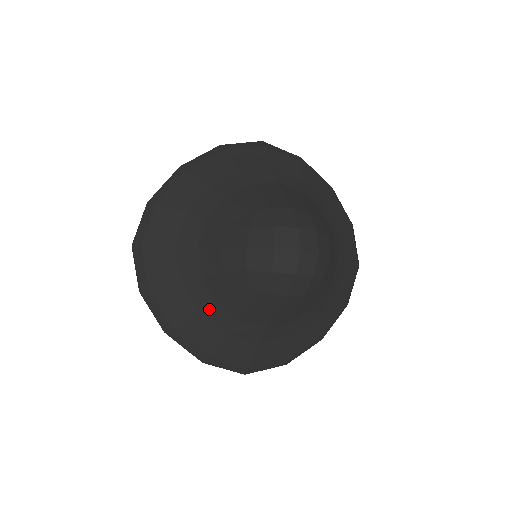
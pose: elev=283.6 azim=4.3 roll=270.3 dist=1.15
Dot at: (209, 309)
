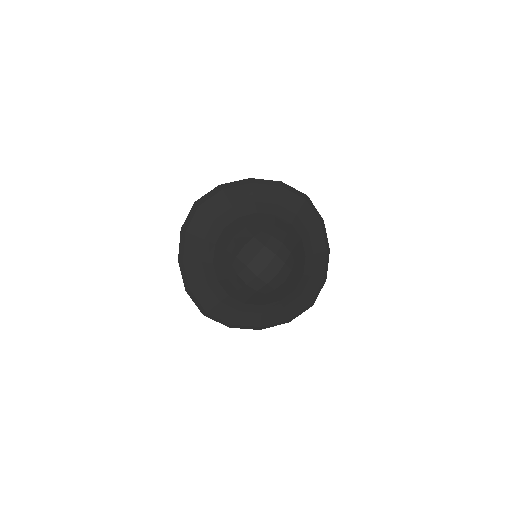
Dot at: (263, 309)
